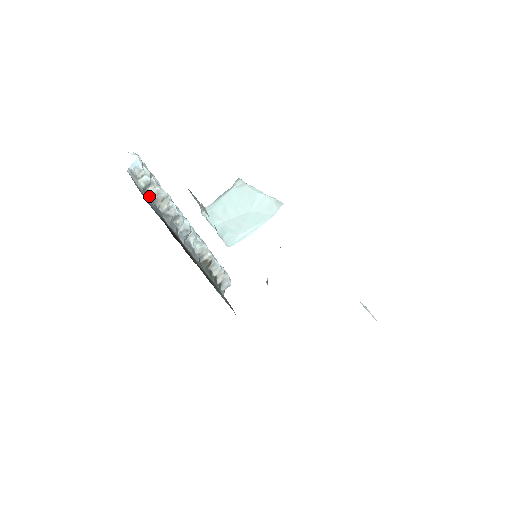
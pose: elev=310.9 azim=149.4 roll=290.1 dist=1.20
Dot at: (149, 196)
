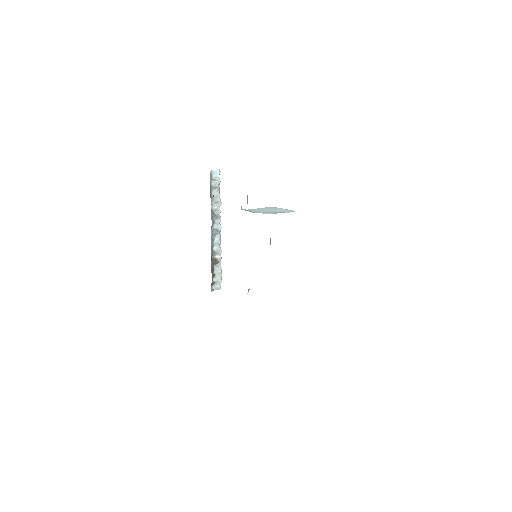
Dot at: (211, 194)
